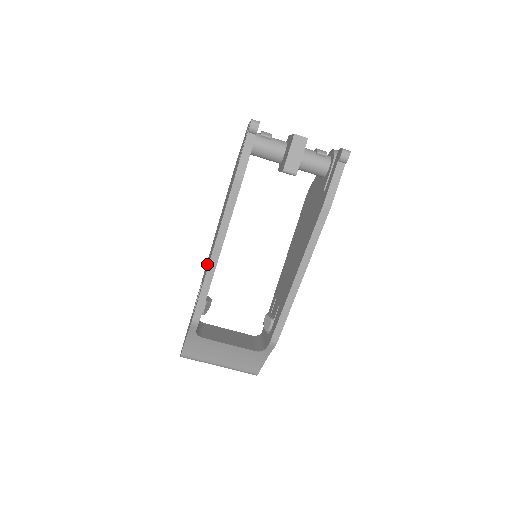
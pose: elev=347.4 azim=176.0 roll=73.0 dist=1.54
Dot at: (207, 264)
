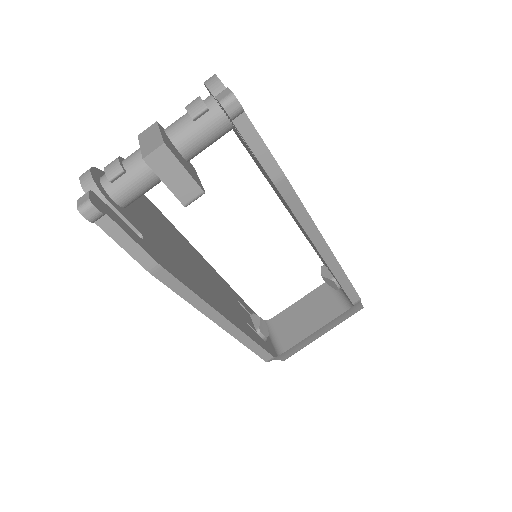
Dot at: occluded
